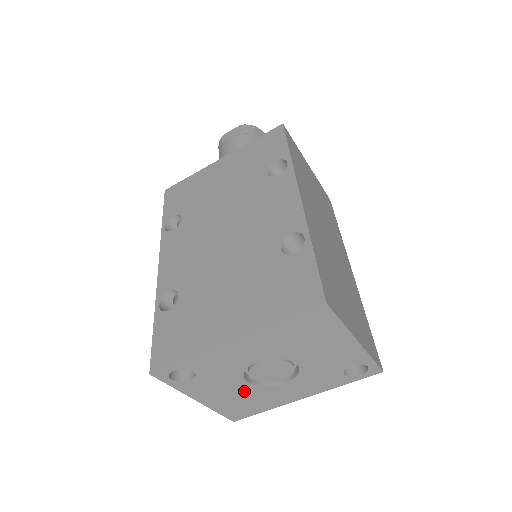
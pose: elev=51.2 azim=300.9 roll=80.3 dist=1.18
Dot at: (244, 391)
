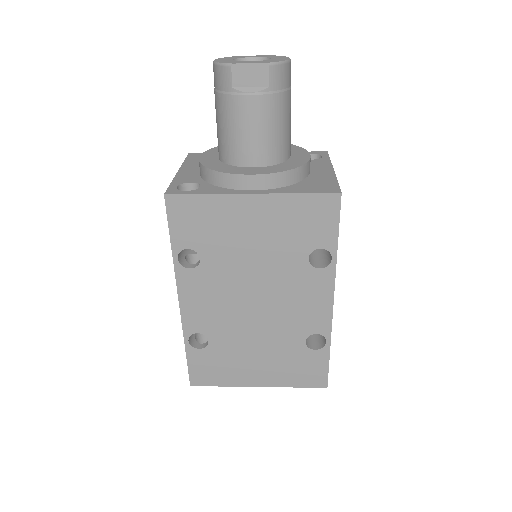
Dot at: occluded
